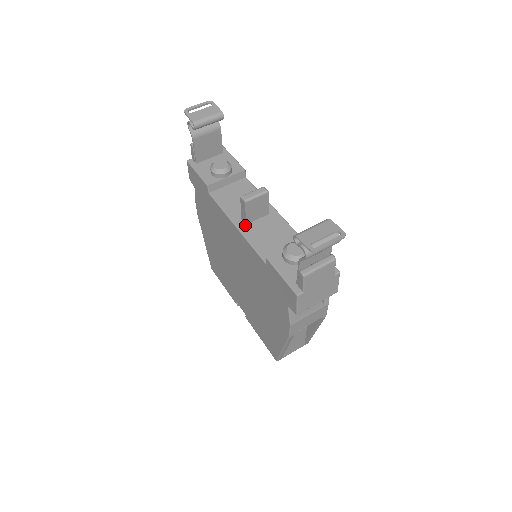
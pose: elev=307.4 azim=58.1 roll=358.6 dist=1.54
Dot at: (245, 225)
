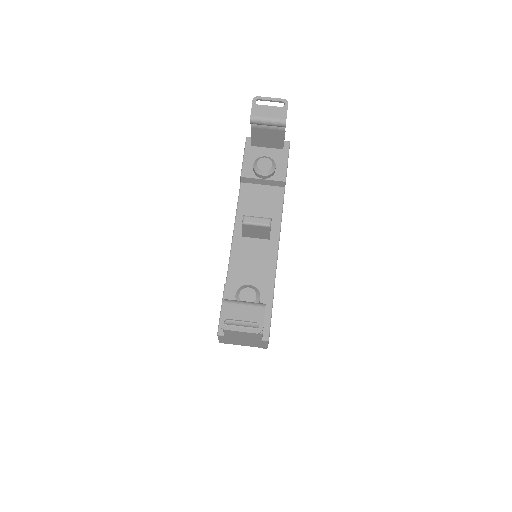
Dot at: (241, 236)
